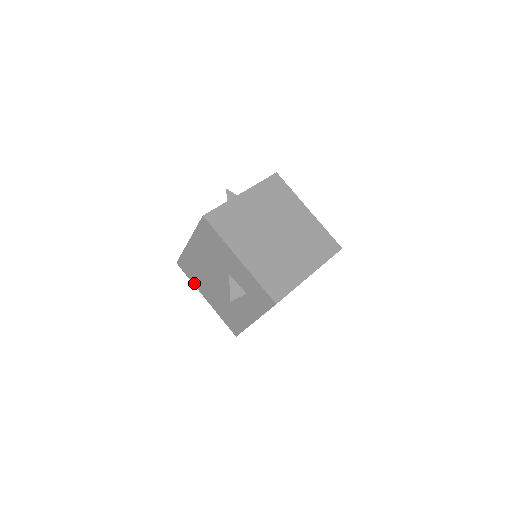
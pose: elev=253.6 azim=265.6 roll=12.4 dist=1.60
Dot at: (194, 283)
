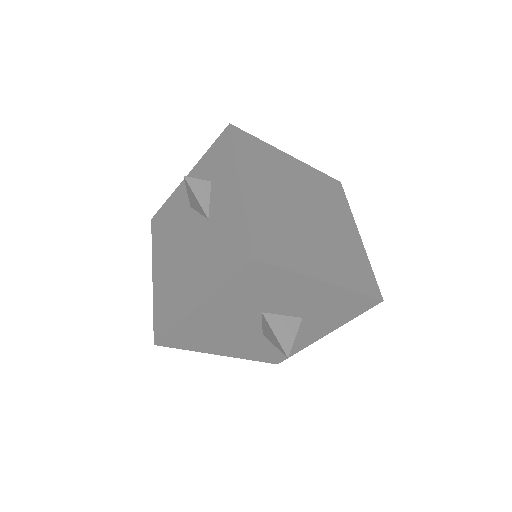
Dot at: (178, 320)
